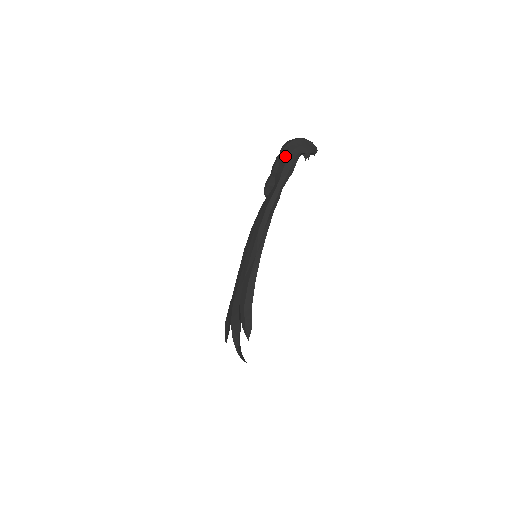
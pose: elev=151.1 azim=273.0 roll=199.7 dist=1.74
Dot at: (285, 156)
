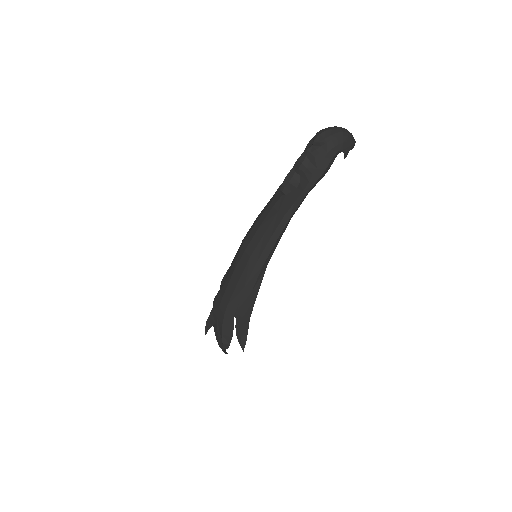
Dot at: (320, 154)
